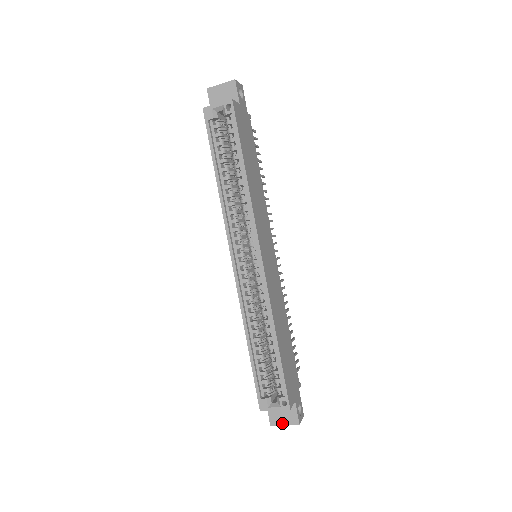
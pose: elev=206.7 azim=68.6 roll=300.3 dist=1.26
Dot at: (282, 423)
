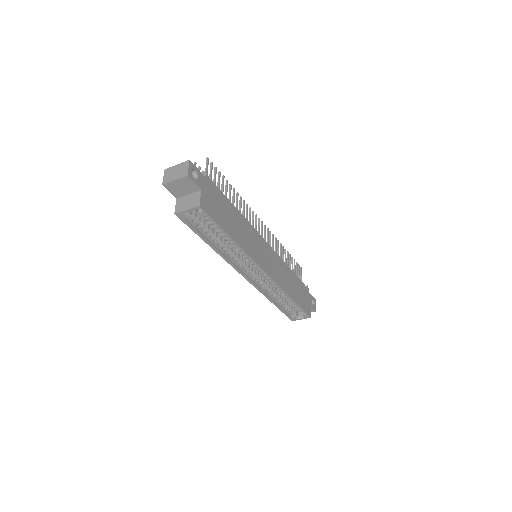
Dot at: occluded
